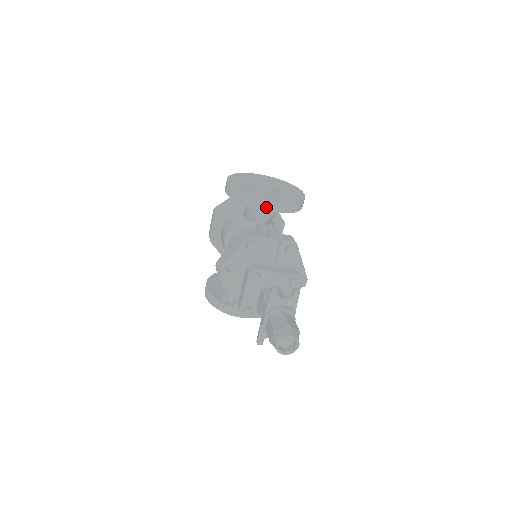
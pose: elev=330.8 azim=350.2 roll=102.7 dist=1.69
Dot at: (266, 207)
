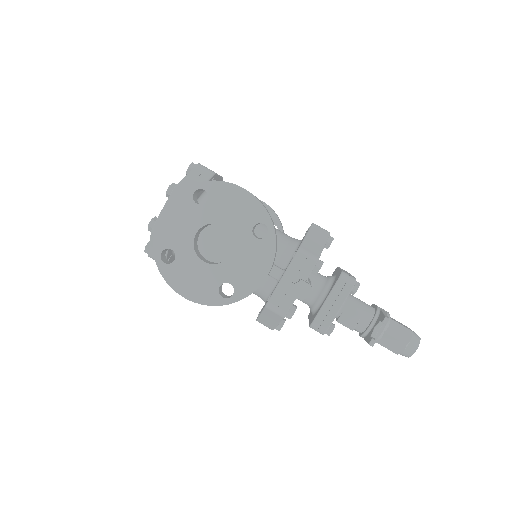
Dot at: occluded
